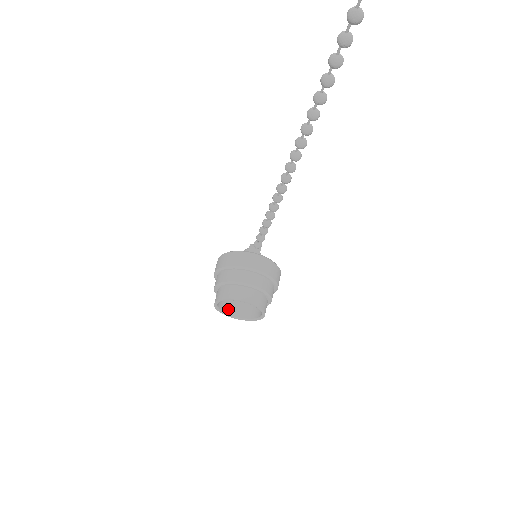
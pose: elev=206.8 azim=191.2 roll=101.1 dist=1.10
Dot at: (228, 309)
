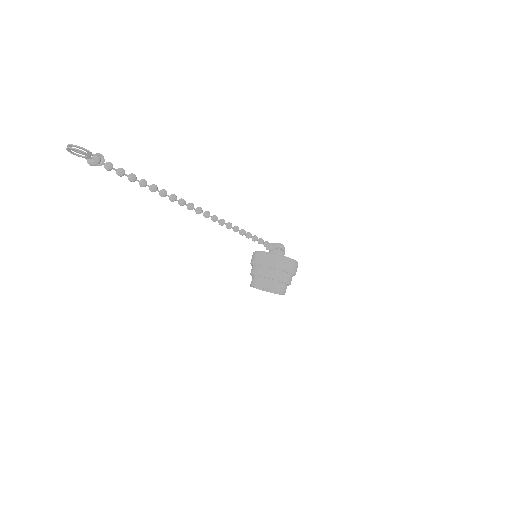
Dot at: occluded
